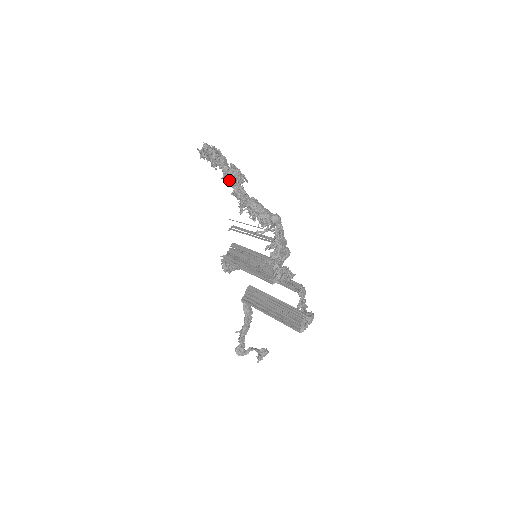
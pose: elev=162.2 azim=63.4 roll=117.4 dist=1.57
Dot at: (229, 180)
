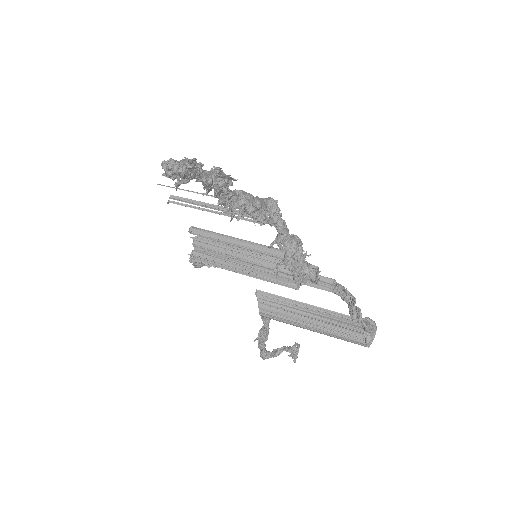
Dot at: (216, 194)
